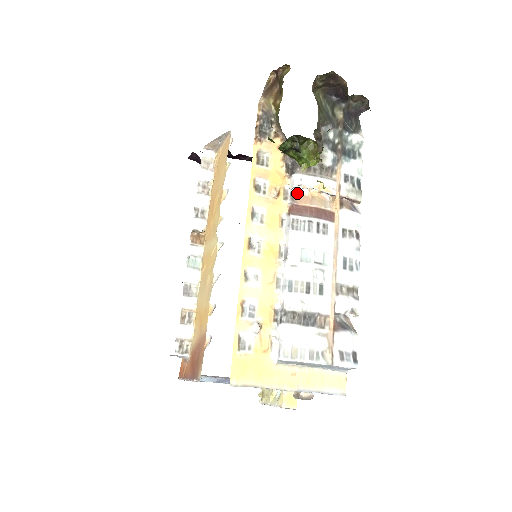
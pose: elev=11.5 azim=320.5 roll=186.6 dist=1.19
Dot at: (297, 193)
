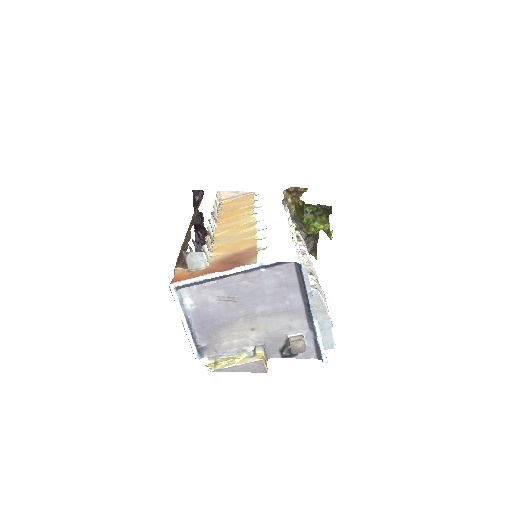
Dot at: occluded
